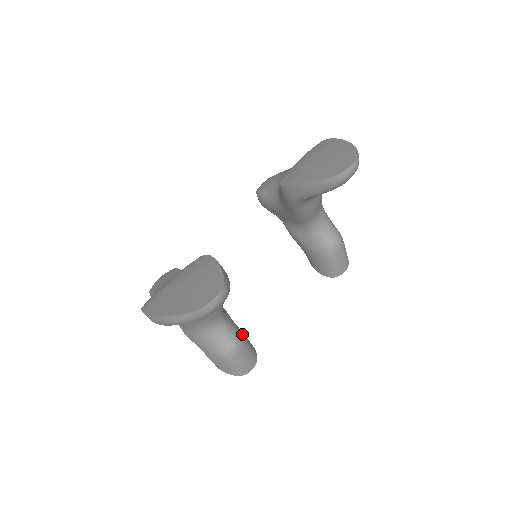
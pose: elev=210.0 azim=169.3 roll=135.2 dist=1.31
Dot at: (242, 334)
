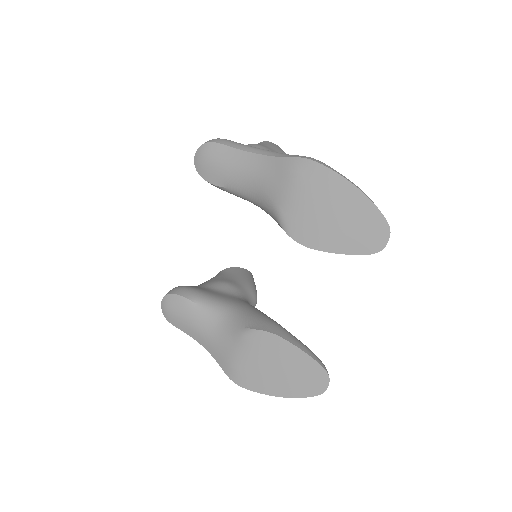
Dot at: (251, 287)
